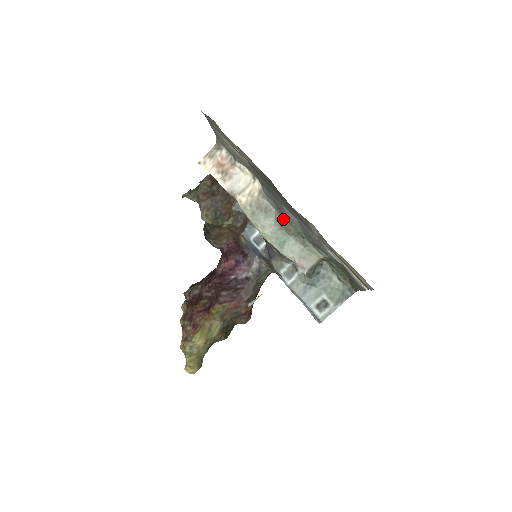
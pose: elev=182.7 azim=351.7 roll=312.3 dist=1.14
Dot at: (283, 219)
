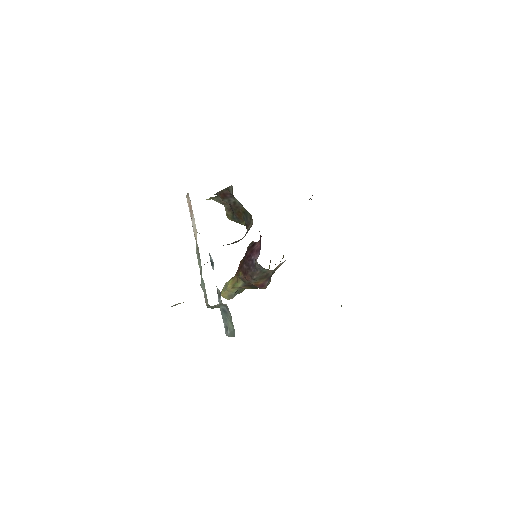
Dot at: occluded
